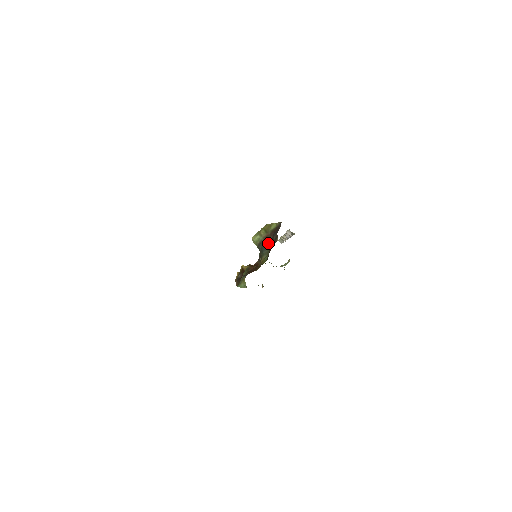
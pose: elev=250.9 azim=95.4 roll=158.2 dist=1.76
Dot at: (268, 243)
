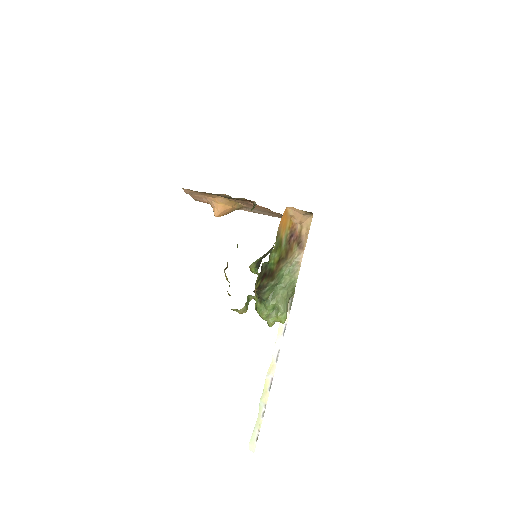
Dot at: (272, 248)
